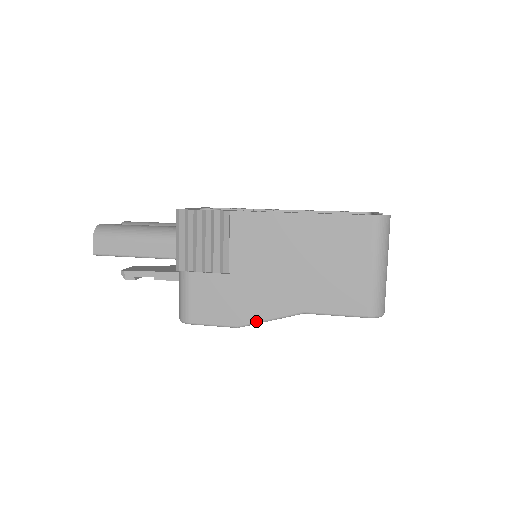
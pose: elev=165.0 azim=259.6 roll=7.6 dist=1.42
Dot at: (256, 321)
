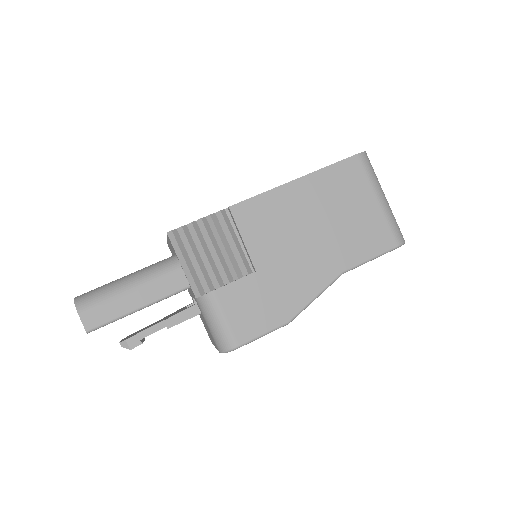
Dot at: (304, 306)
